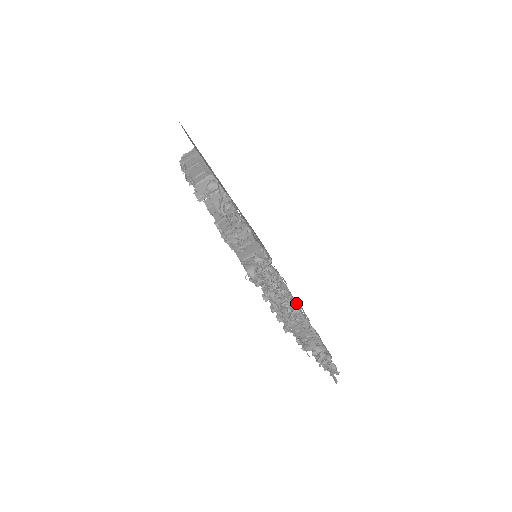
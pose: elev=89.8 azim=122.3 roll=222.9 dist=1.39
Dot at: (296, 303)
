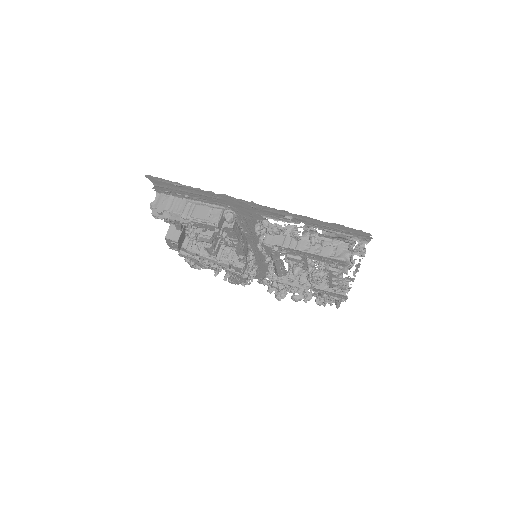
Dot at: occluded
